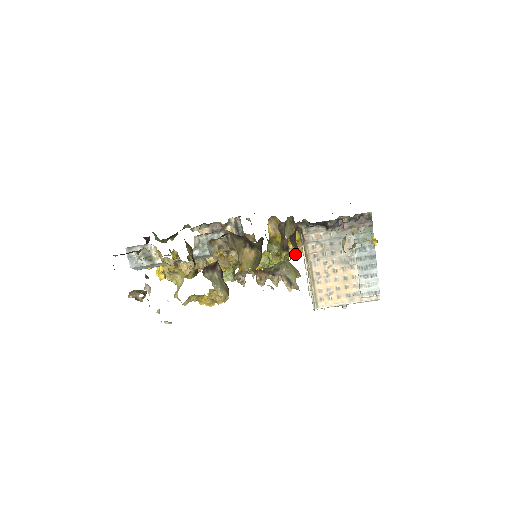
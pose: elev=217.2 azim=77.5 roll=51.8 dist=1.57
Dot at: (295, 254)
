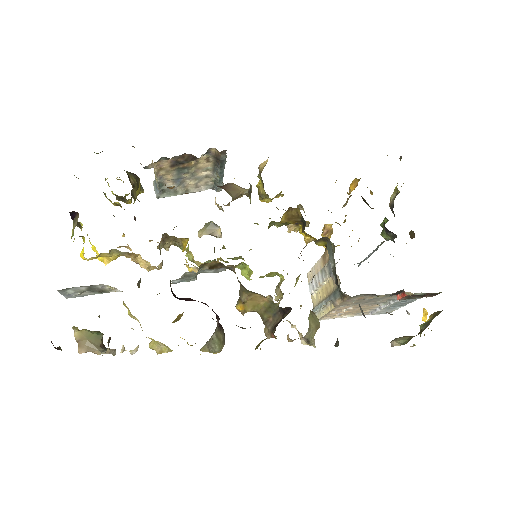
Dot at: (306, 244)
